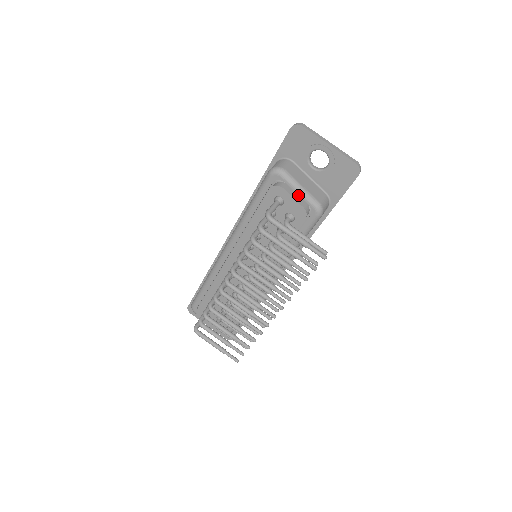
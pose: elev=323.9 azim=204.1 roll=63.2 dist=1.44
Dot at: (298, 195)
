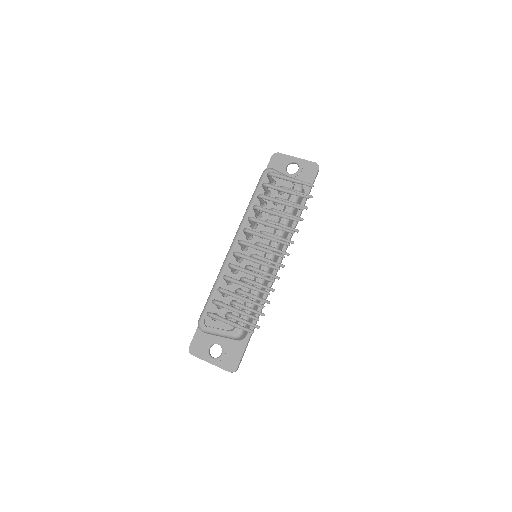
Dot at: occluded
